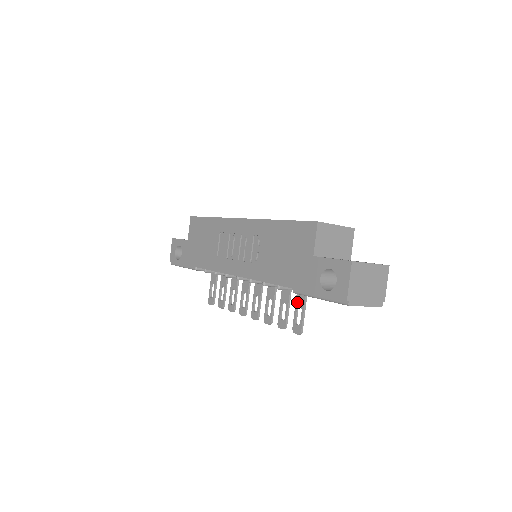
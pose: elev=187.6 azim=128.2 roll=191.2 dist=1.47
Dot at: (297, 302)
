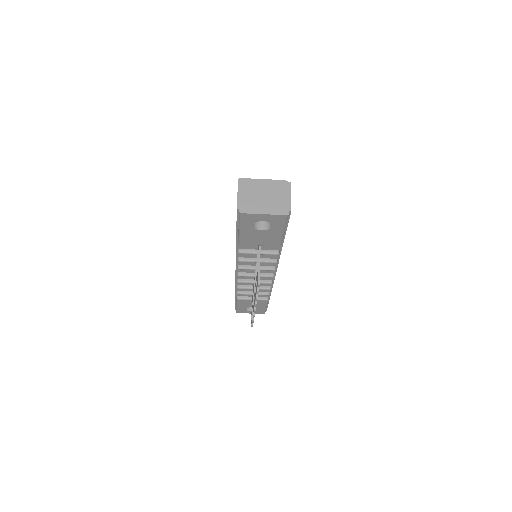
Dot at: occluded
